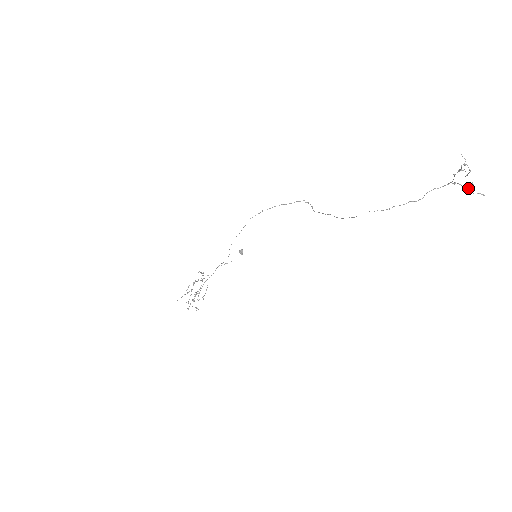
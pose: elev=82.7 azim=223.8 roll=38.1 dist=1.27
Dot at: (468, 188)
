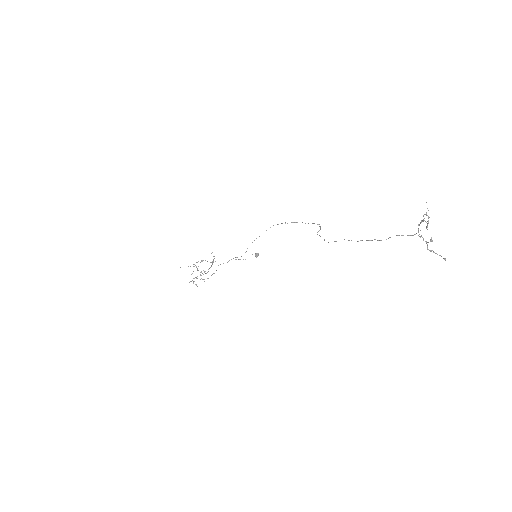
Dot at: occluded
